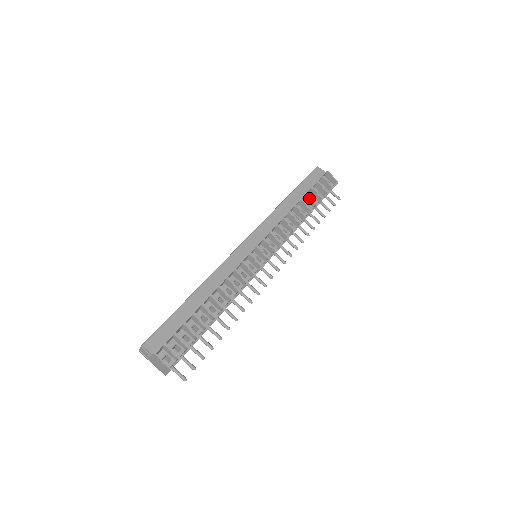
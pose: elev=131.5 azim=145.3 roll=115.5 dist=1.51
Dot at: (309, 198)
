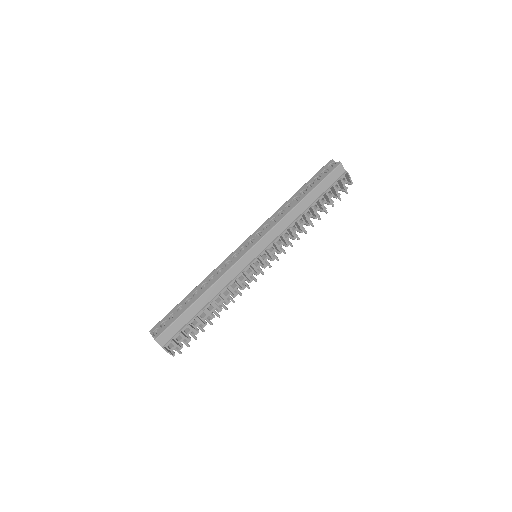
Dot at: (320, 204)
